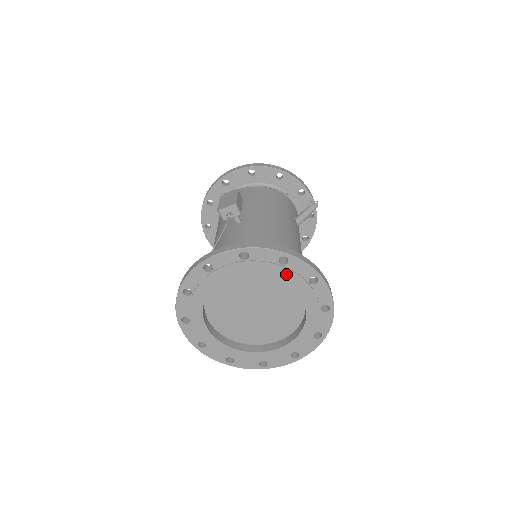
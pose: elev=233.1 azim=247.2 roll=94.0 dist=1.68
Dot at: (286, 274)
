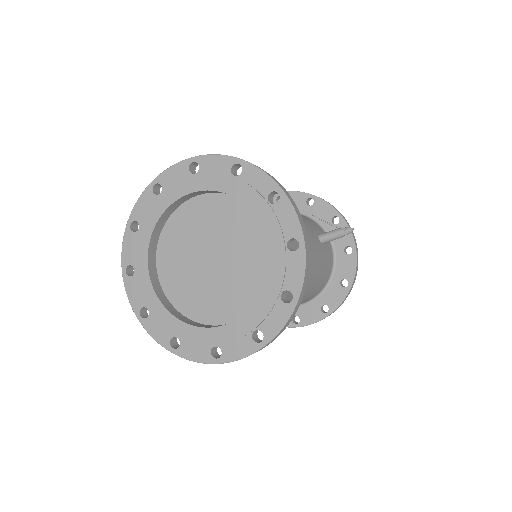
Dot at: (240, 189)
